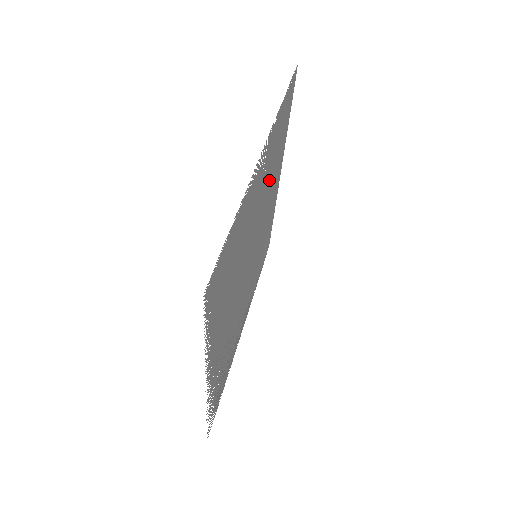
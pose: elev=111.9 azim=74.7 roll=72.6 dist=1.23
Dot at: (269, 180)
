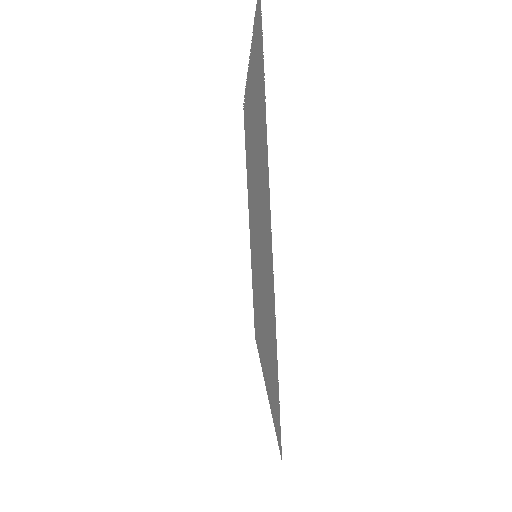
Dot at: occluded
